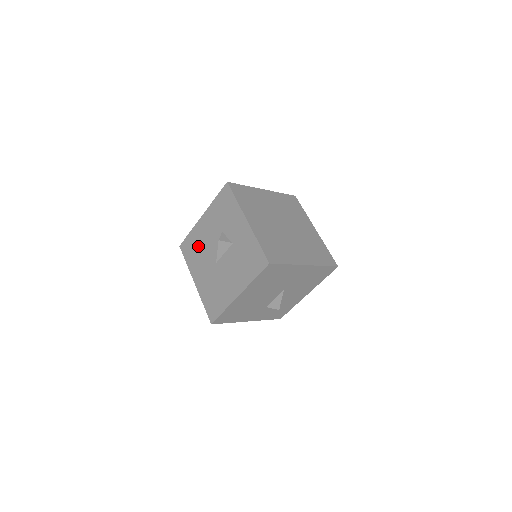
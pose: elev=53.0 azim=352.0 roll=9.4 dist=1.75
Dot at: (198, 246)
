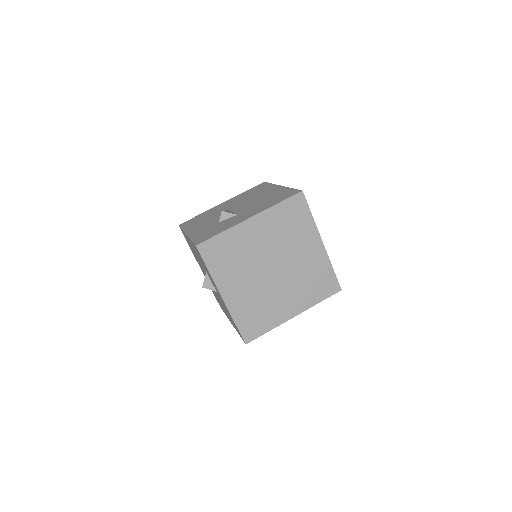
Dot at: occluded
